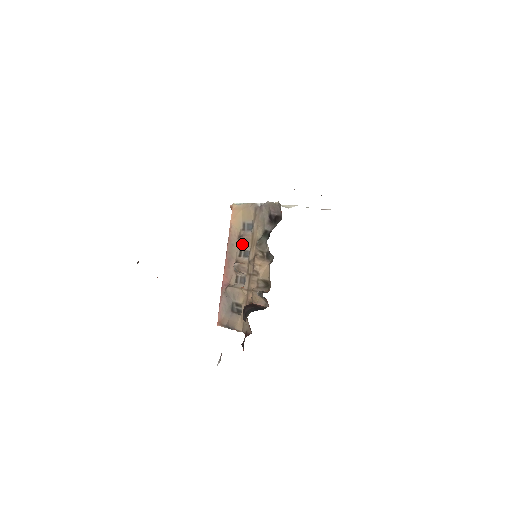
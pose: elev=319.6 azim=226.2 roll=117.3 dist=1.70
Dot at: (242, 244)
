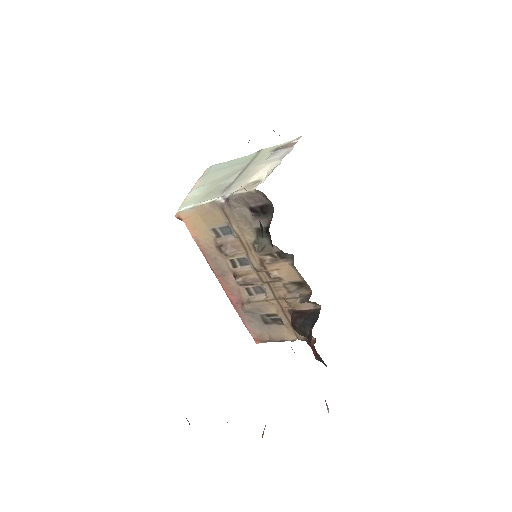
Dot at: (231, 255)
